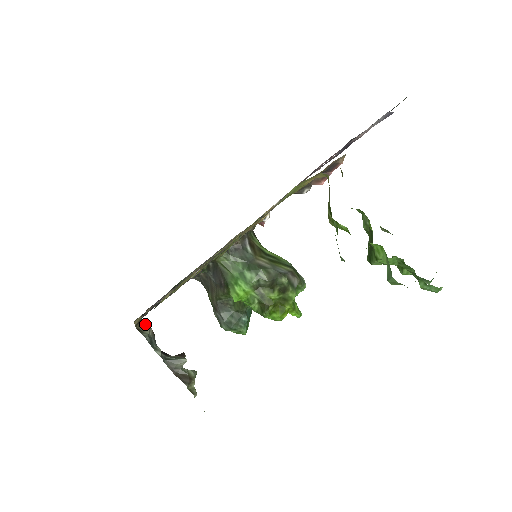
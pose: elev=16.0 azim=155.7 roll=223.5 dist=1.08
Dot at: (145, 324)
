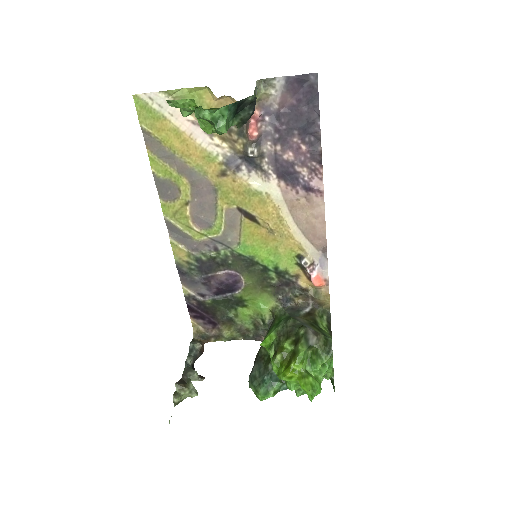
Dot at: (203, 344)
